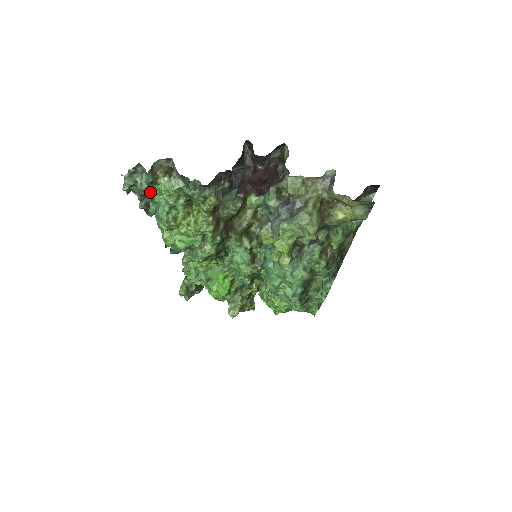
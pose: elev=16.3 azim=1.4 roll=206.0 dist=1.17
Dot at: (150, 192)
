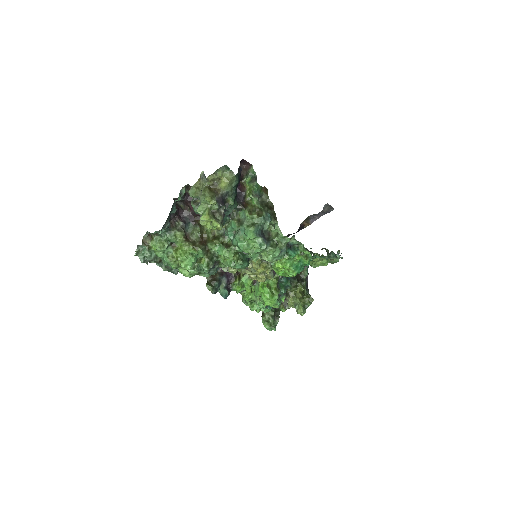
Dot at: (154, 255)
